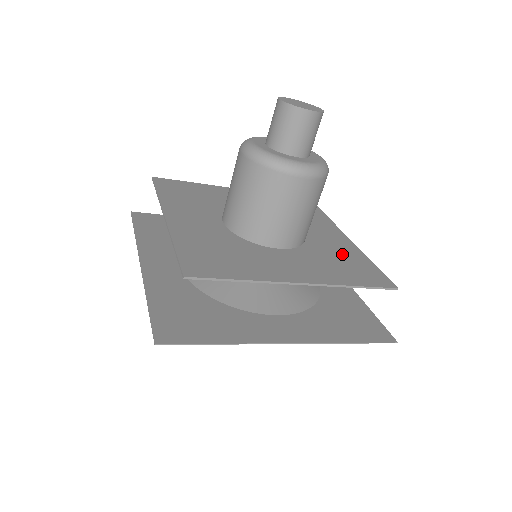
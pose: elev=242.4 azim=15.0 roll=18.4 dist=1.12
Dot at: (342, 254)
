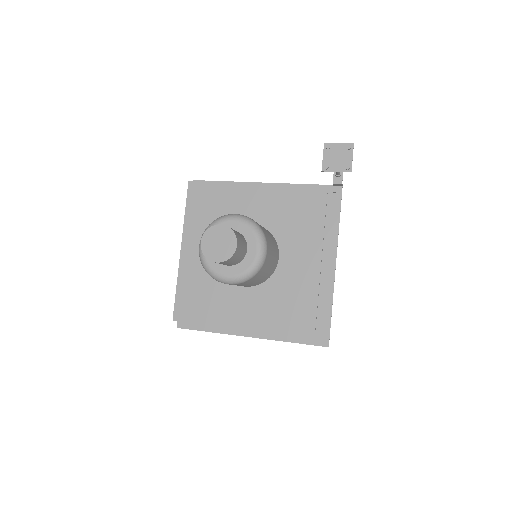
Dot at: (295, 292)
